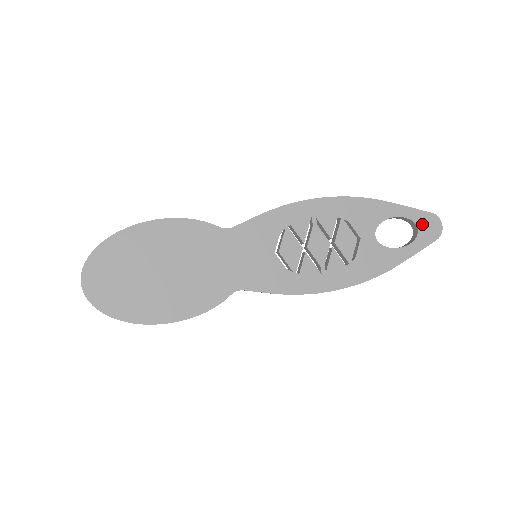
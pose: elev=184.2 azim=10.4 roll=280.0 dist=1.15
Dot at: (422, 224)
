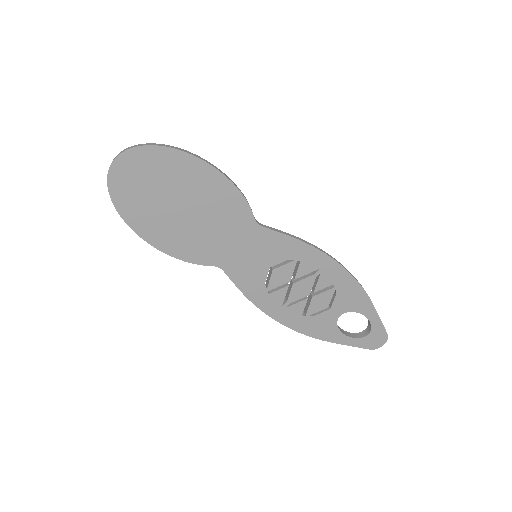
Dot at: (374, 334)
